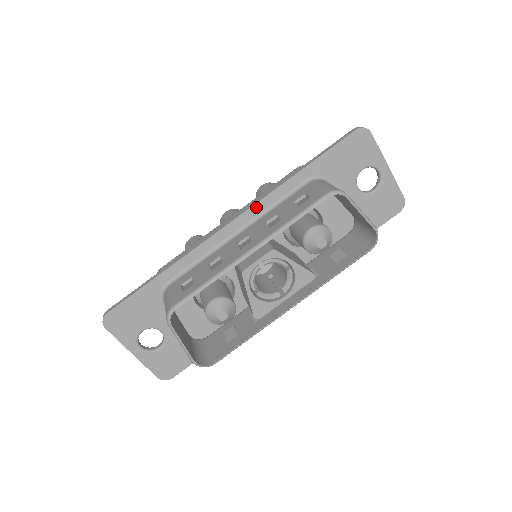
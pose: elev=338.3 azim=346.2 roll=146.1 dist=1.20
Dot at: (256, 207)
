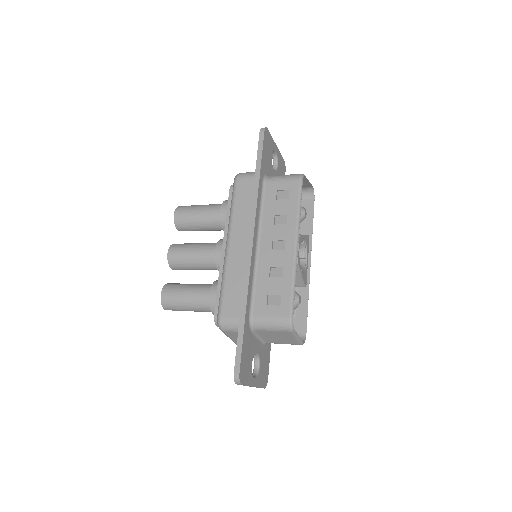
Dot at: (256, 220)
